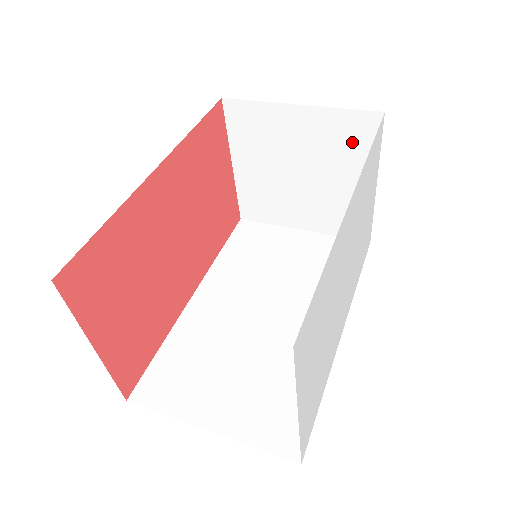
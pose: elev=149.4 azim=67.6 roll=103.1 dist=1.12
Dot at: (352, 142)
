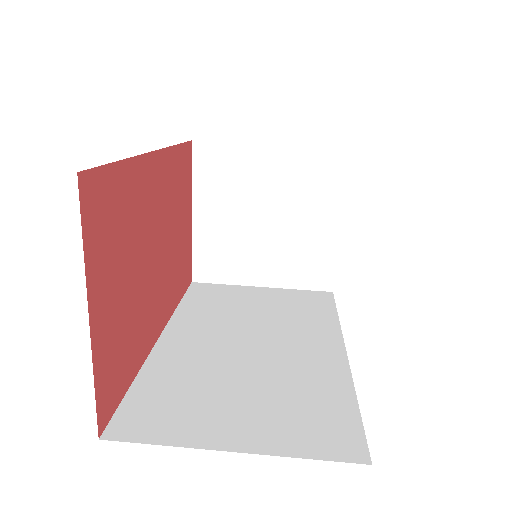
Dot at: (318, 180)
